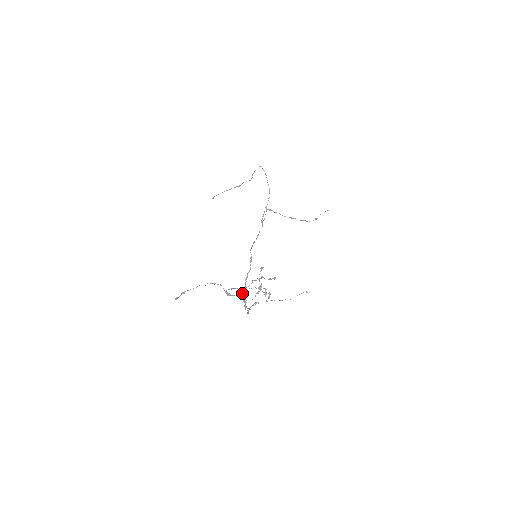
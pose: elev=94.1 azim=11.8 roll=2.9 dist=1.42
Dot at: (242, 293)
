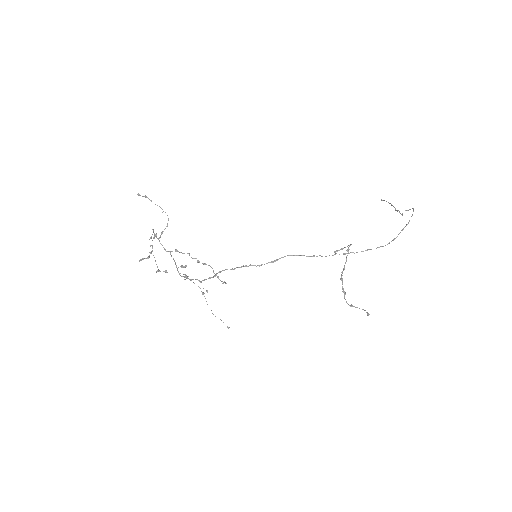
Dot at: (225, 269)
